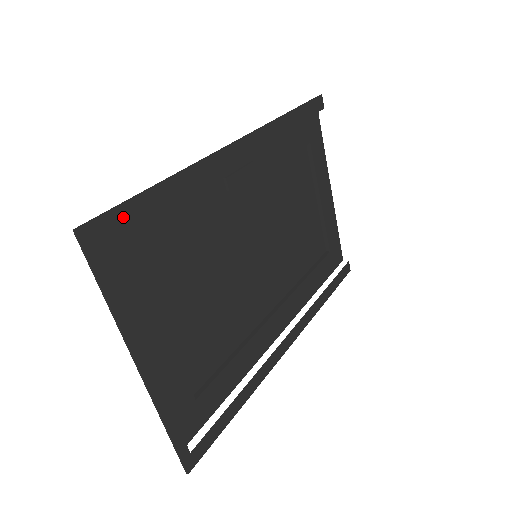
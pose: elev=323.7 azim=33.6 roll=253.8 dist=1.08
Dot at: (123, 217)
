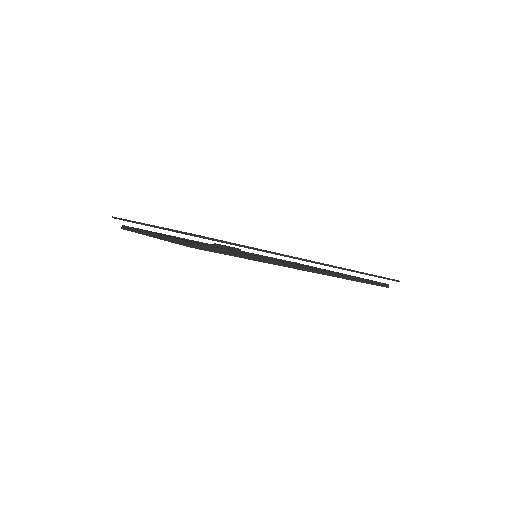
Dot at: occluded
